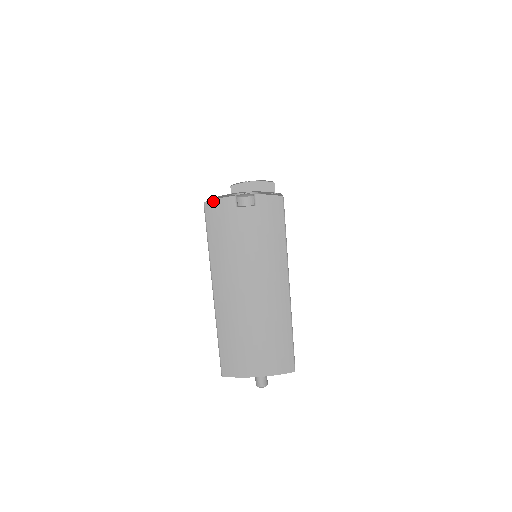
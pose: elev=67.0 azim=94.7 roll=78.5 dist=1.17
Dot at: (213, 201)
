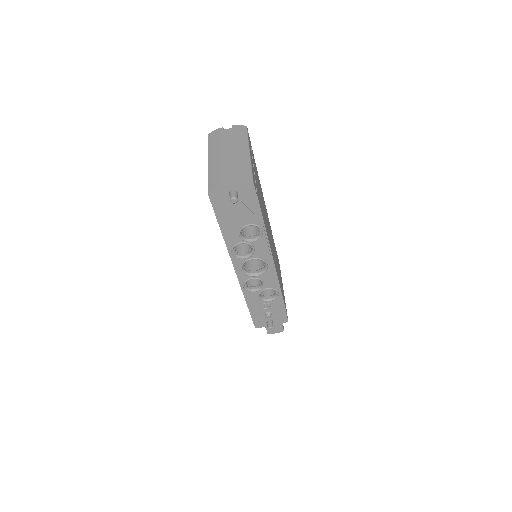
Dot at: (212, 132)
